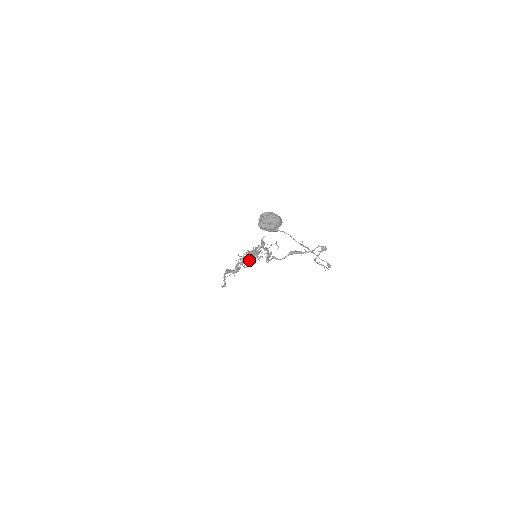
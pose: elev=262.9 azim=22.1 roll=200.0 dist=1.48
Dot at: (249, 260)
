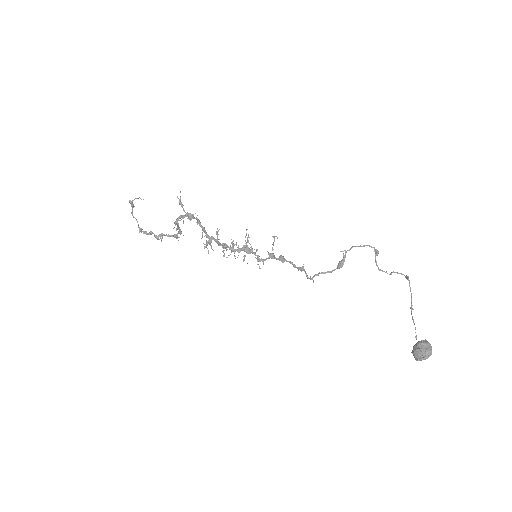
Dot at: occluded
